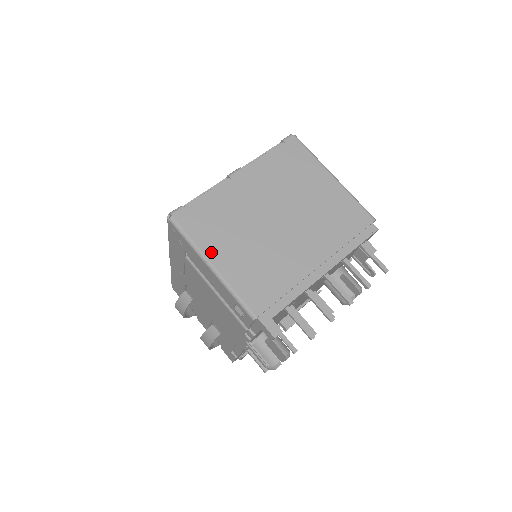
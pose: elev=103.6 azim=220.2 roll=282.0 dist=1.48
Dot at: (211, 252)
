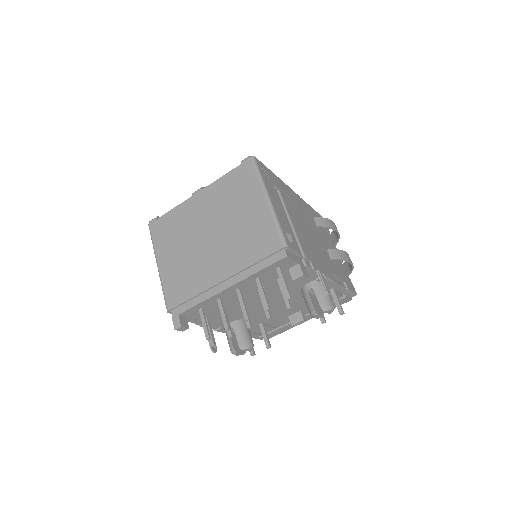
Dot at: (160, 255)
